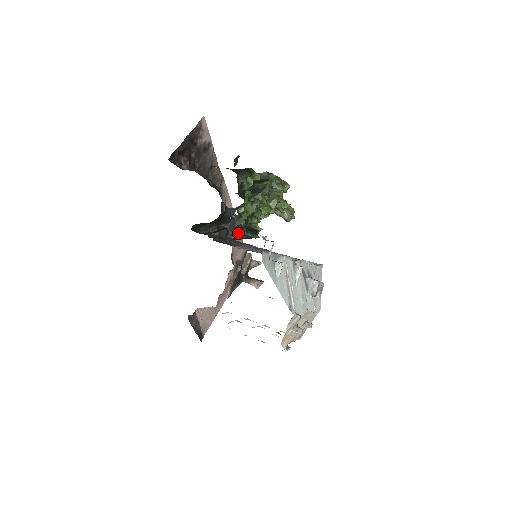
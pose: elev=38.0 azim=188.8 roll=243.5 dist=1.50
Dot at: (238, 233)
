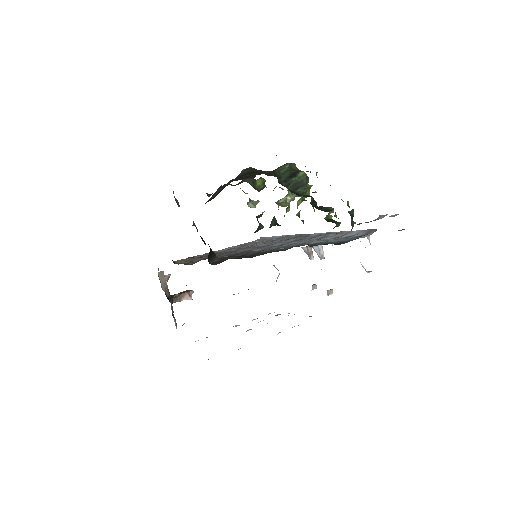
Dot at: (353, 226)
